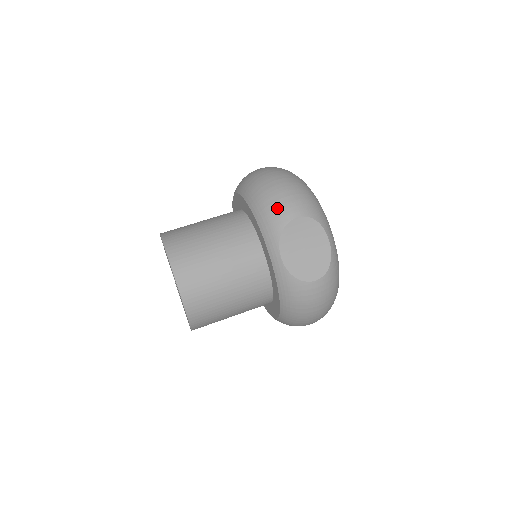
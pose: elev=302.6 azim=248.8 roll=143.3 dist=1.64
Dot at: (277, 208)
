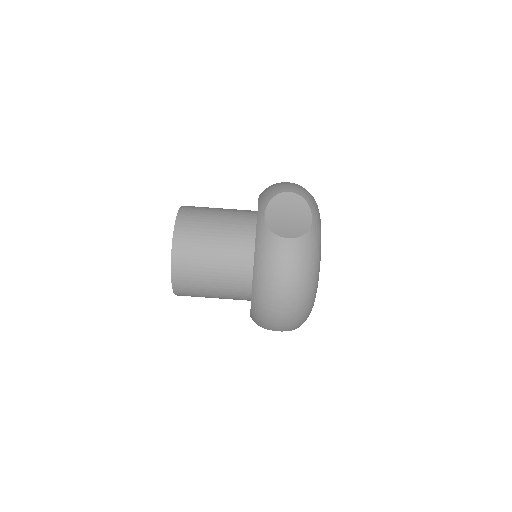
Dot at: (267, 324)
